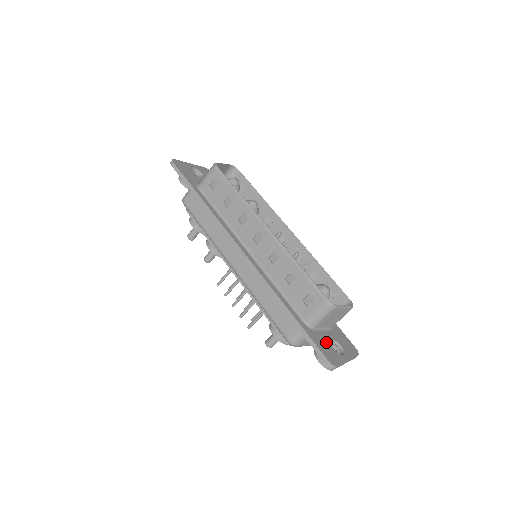
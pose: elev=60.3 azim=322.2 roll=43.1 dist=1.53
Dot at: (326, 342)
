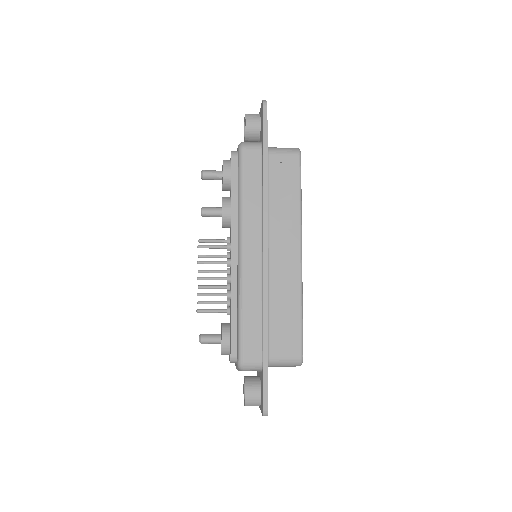
Dot at: occluded
